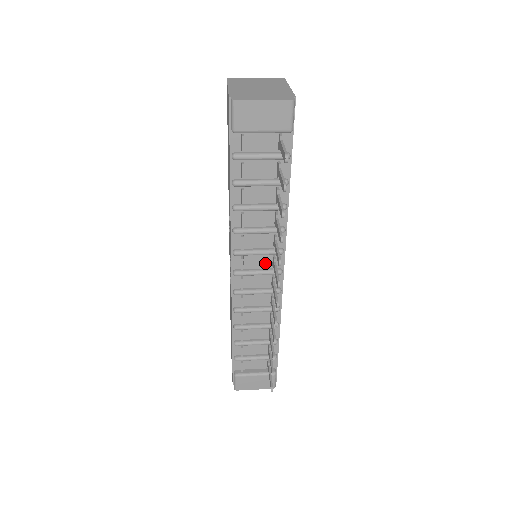
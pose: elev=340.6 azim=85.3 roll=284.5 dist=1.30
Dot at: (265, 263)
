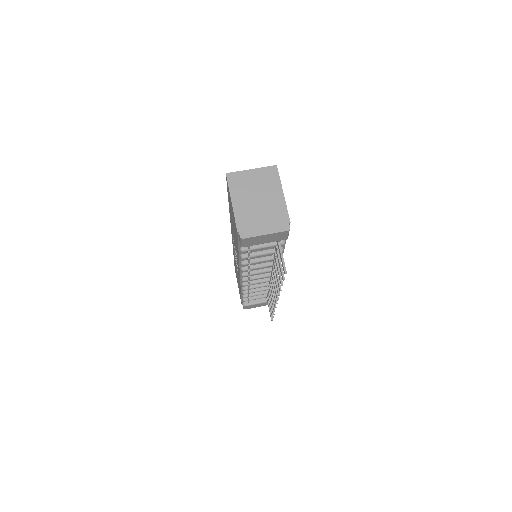
Dot at: occluded
